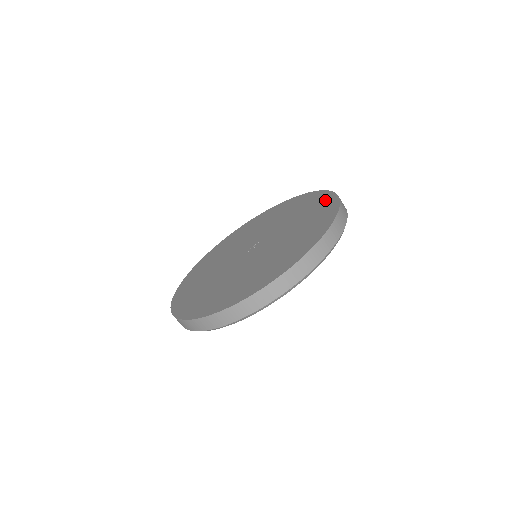
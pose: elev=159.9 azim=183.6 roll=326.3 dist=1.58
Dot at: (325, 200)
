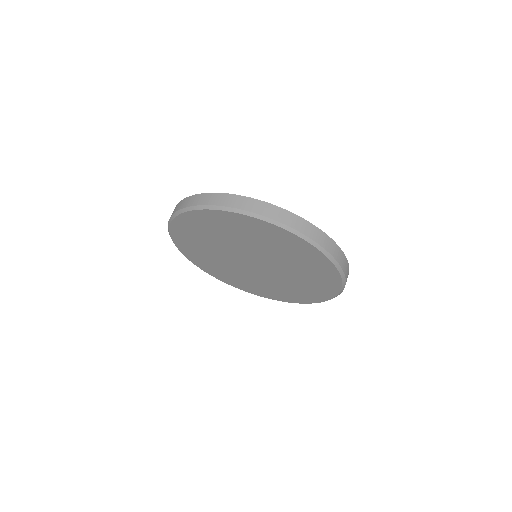
Dot at: occluded
